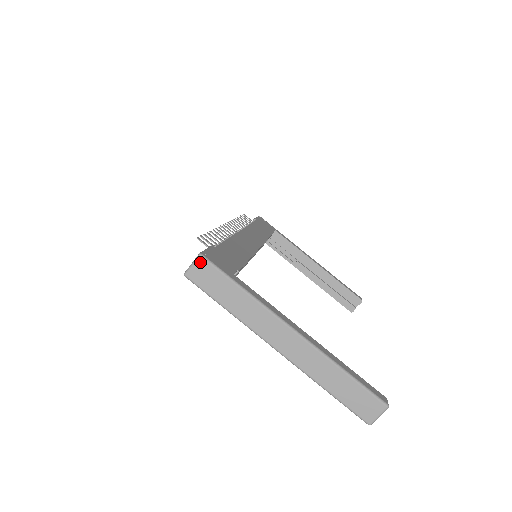
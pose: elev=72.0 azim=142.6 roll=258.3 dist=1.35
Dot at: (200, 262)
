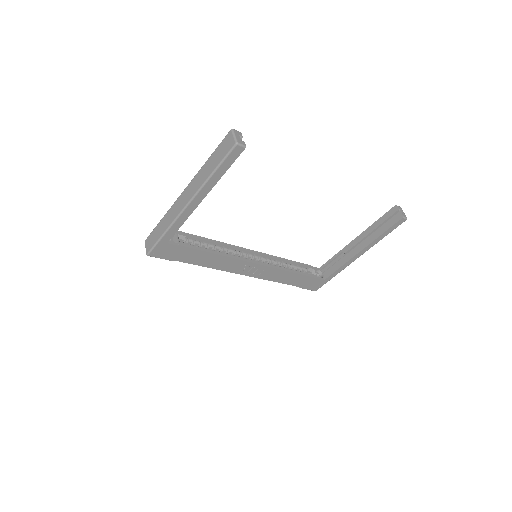
Dot at: (146, 242)
